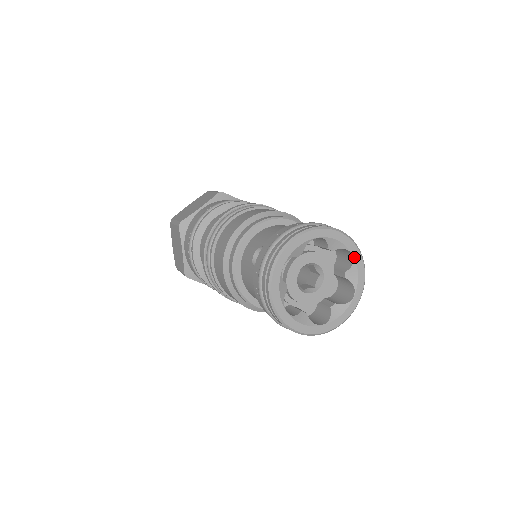
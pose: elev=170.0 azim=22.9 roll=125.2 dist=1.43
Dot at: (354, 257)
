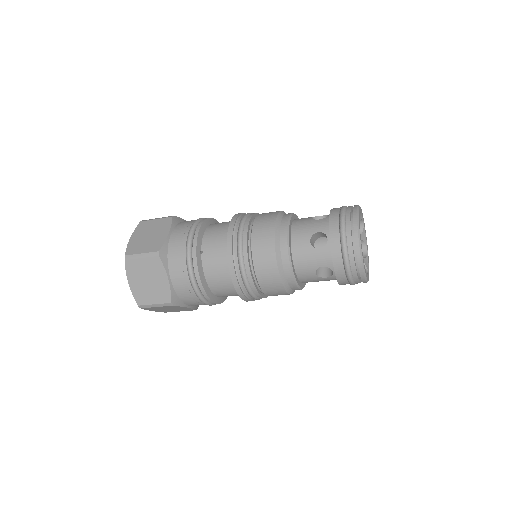
Dot at: occluded
